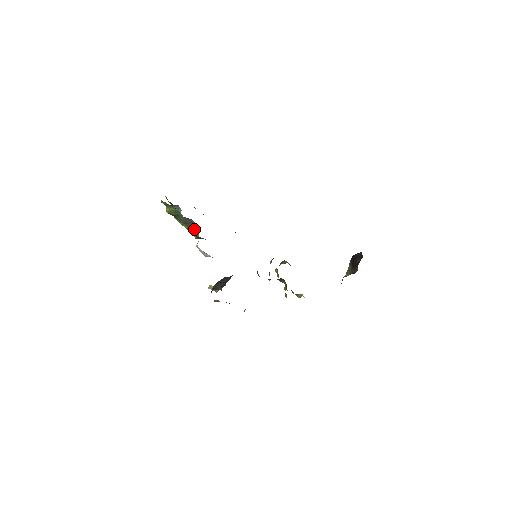
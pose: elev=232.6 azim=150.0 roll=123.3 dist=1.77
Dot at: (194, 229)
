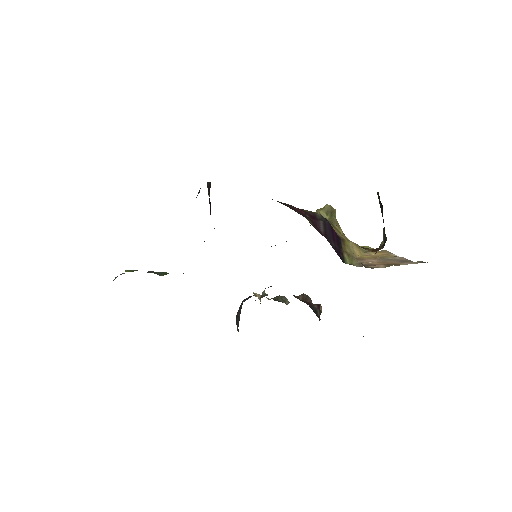
Dot at: (166, 274)
